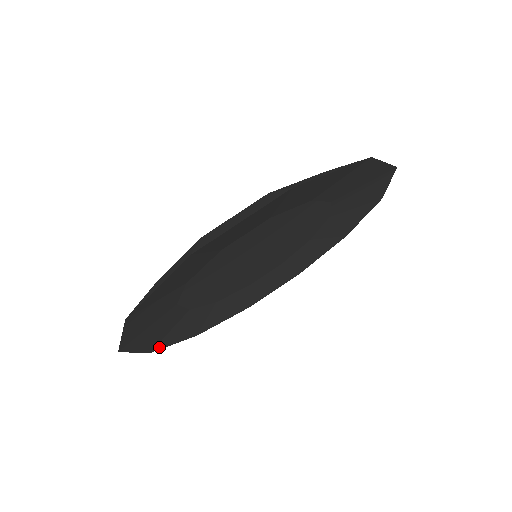
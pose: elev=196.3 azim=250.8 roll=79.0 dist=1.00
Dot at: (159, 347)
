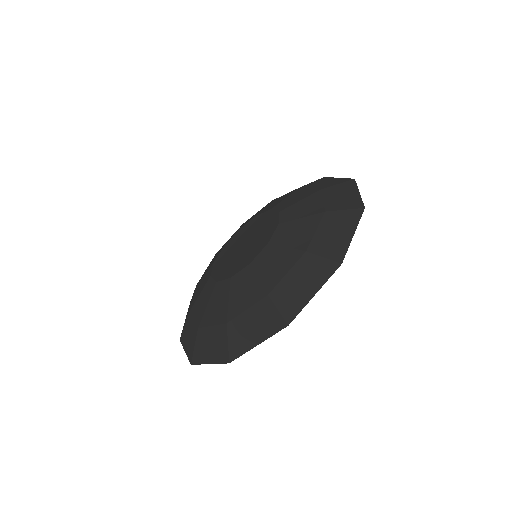
Dot at: occluded
